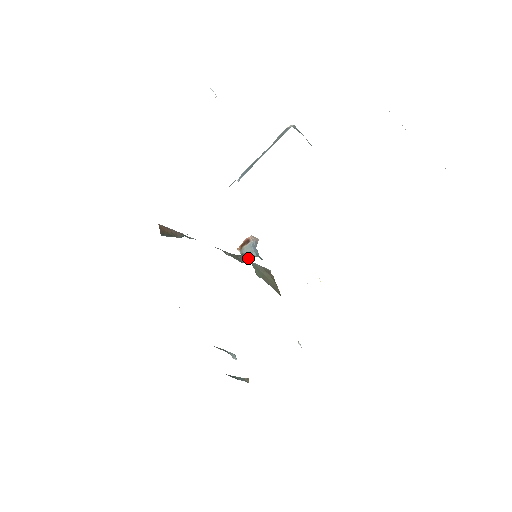
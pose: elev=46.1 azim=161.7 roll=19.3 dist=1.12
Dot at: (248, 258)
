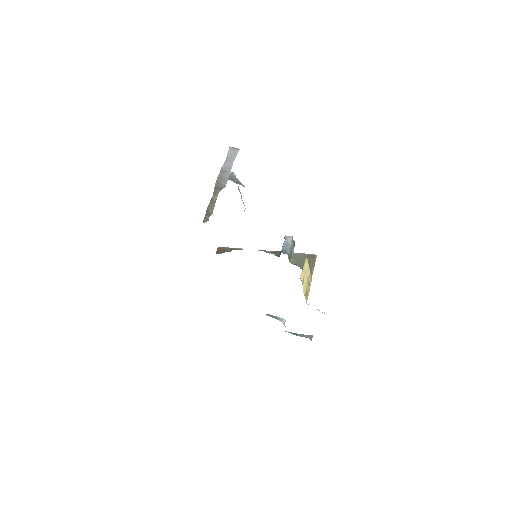
Dot at: occluded
